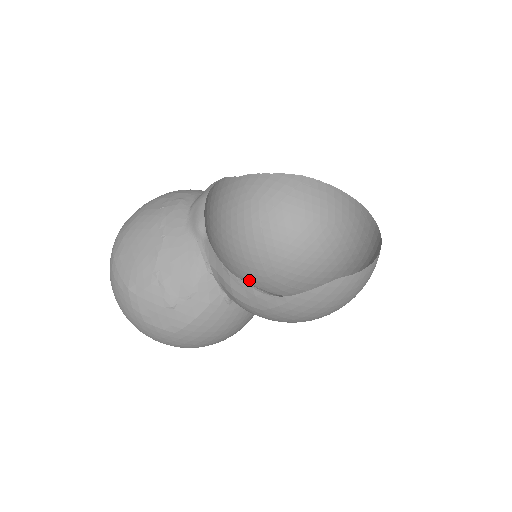
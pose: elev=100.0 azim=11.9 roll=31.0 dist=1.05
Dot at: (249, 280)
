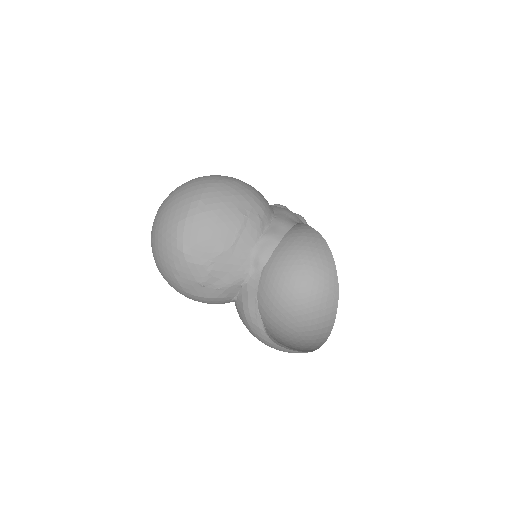
Dot at: occluded
